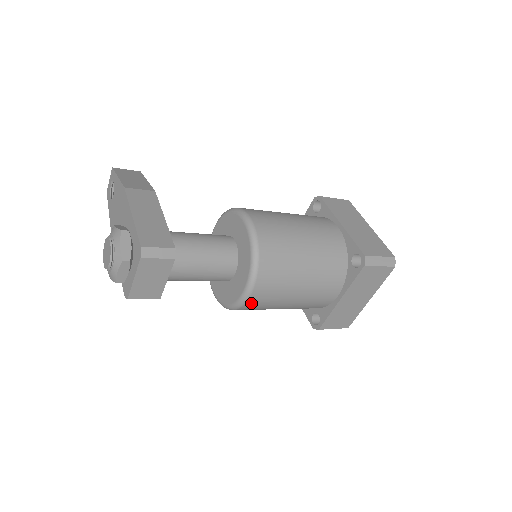
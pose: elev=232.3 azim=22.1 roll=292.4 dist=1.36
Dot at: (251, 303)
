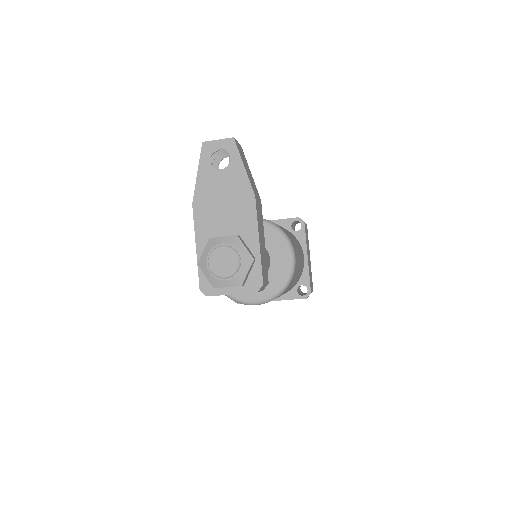
Dot at: occluded
